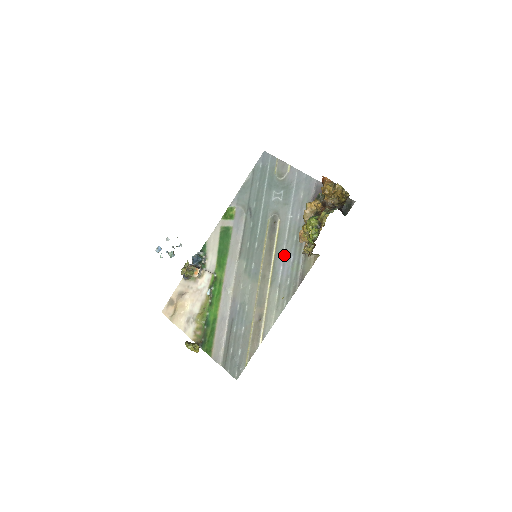
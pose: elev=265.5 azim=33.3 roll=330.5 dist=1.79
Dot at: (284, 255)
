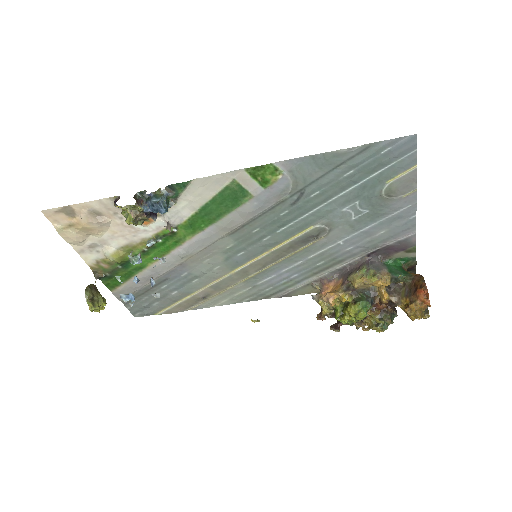
Dot at: (290, 269)
